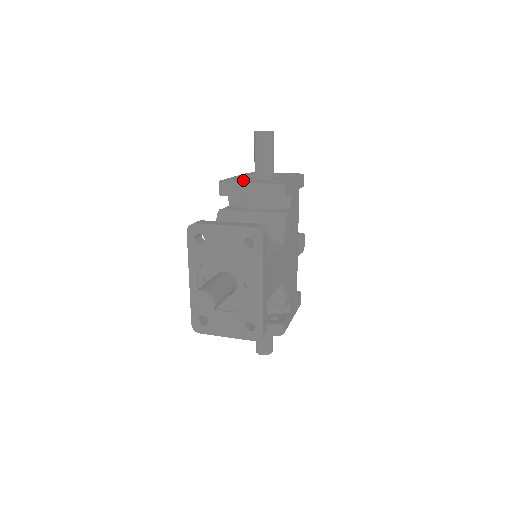
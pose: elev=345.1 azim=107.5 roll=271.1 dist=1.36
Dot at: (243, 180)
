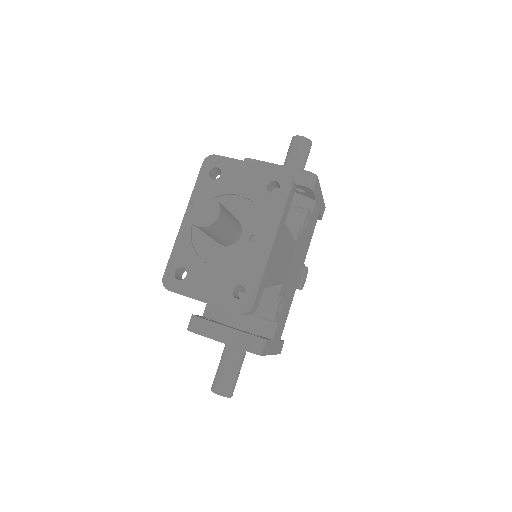
Dot at: occluded
